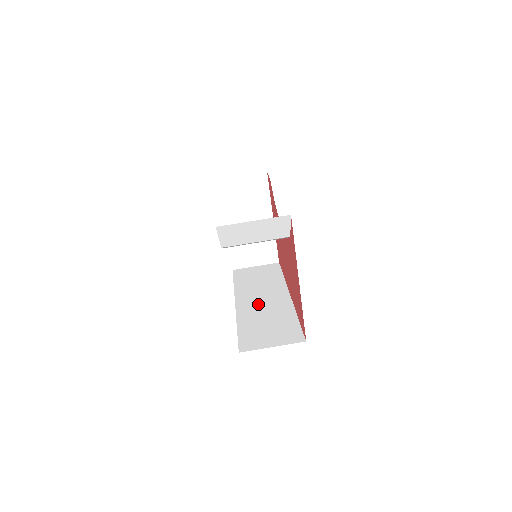
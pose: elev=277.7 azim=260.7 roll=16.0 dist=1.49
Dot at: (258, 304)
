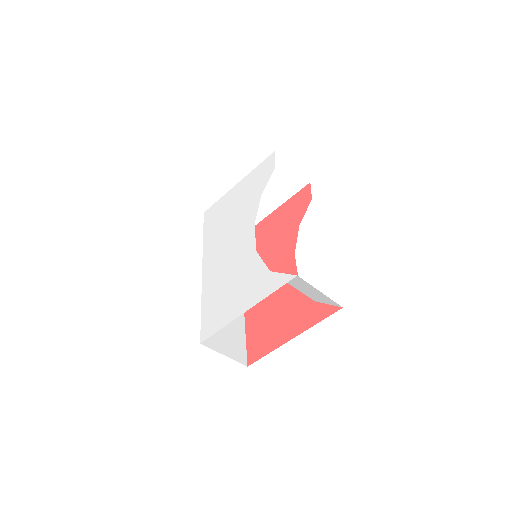
Dot at: occluded
